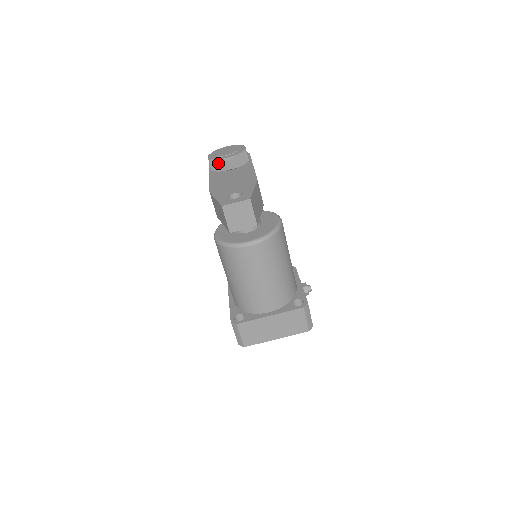
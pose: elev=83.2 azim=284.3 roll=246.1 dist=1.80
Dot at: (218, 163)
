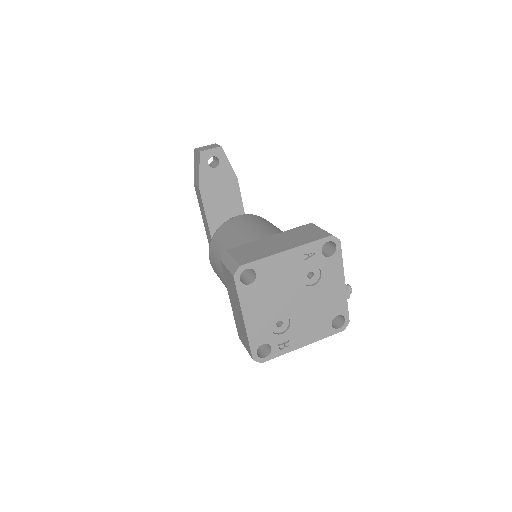
Dot at: occluded
